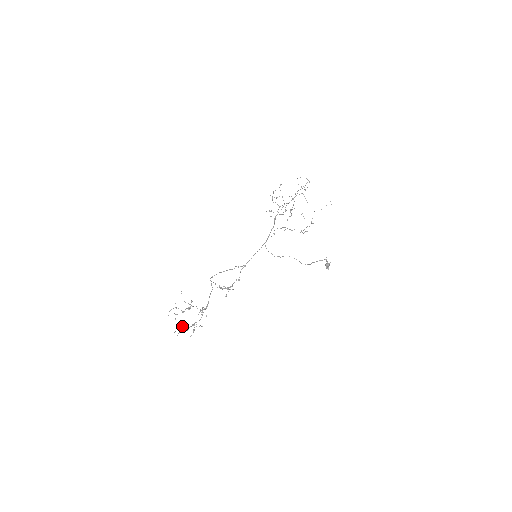
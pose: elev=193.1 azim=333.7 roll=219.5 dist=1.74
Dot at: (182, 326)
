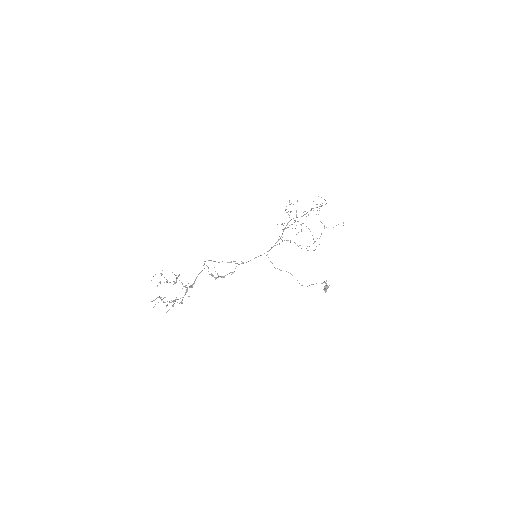
Dot at: occluded
